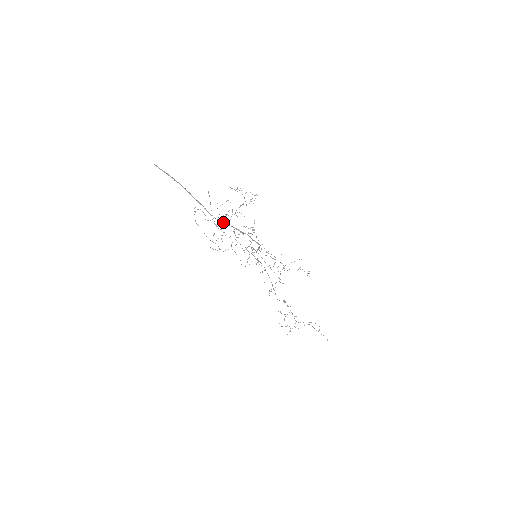
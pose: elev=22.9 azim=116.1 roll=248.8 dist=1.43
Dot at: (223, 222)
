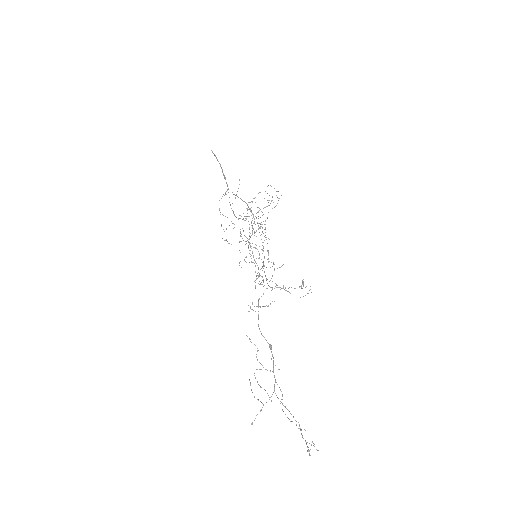
Dot at: (234, 194)
